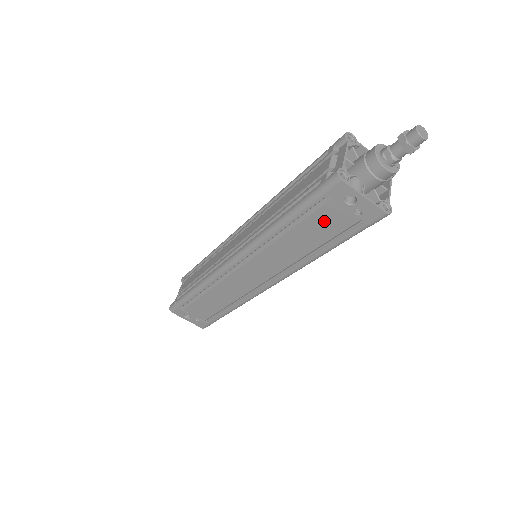
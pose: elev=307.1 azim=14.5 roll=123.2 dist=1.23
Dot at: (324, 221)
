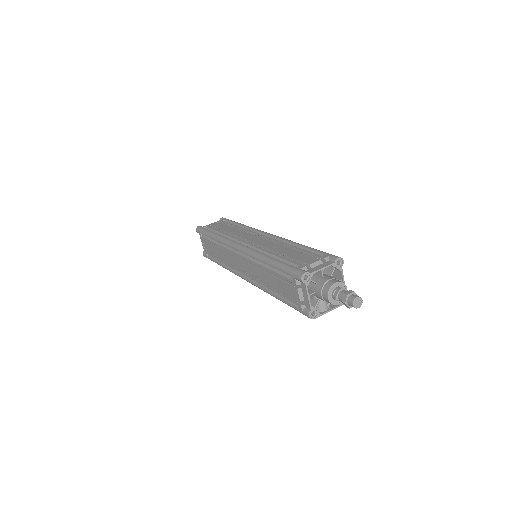
Dot at: occluded
